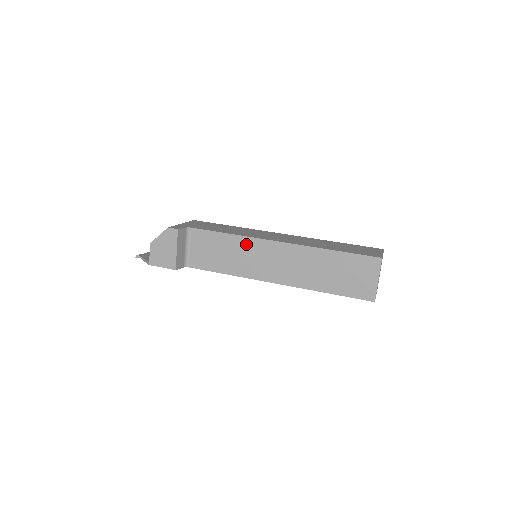
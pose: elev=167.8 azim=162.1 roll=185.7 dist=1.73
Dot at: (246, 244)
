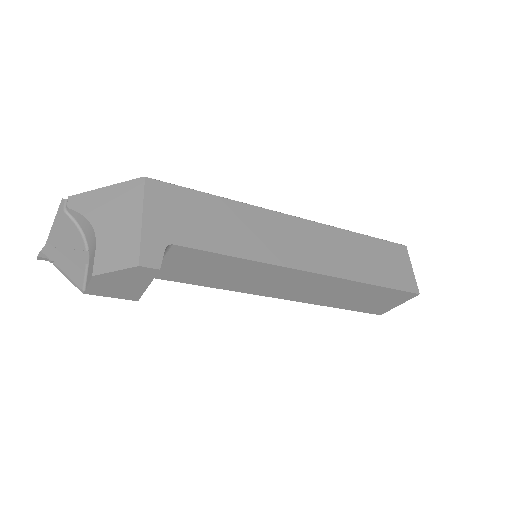
Dot at: (262, 269)
